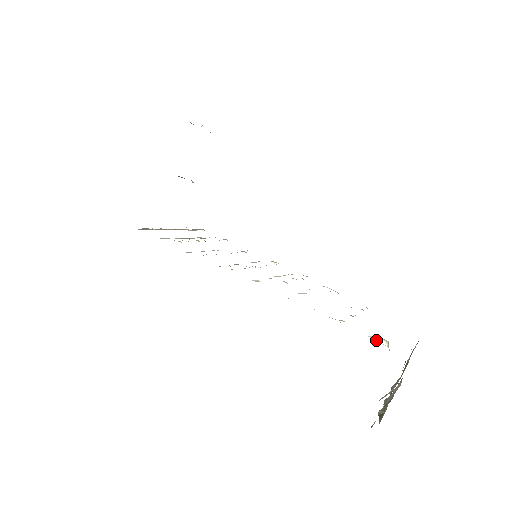
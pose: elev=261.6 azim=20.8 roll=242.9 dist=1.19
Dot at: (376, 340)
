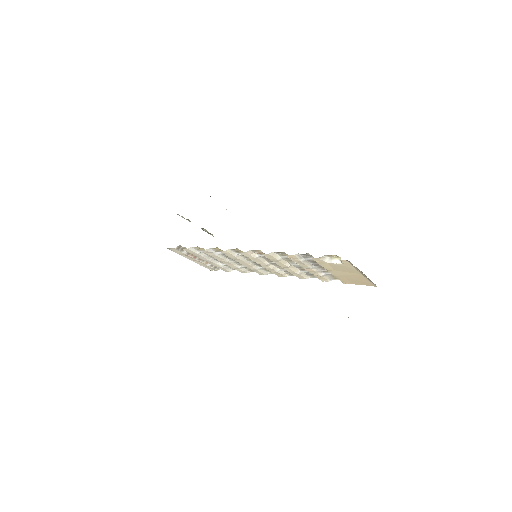
Dot at: (334, 262)
